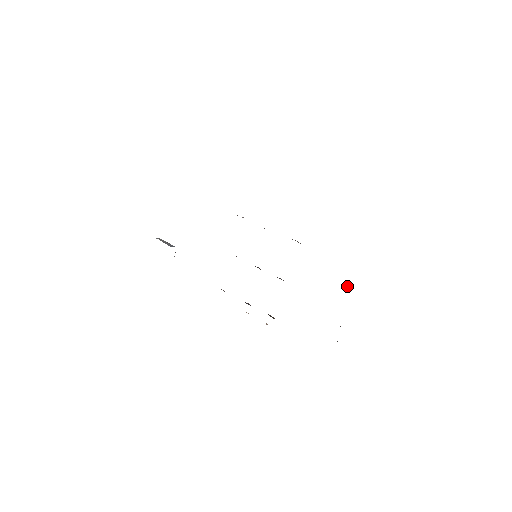
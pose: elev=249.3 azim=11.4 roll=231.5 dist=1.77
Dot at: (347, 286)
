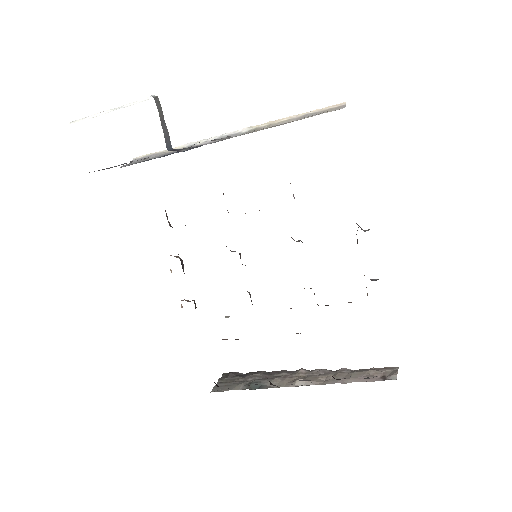
Dot at: (304, 381)
